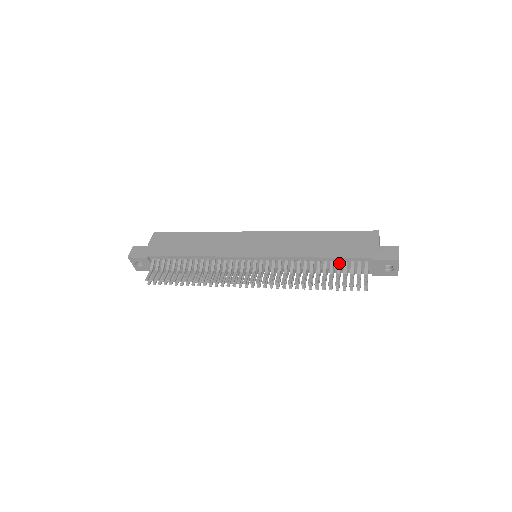
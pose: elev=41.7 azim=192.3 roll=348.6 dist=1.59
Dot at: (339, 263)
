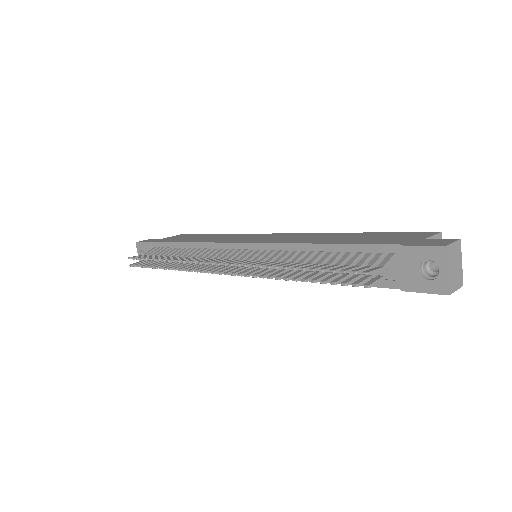
Dot at: (348, 254)
